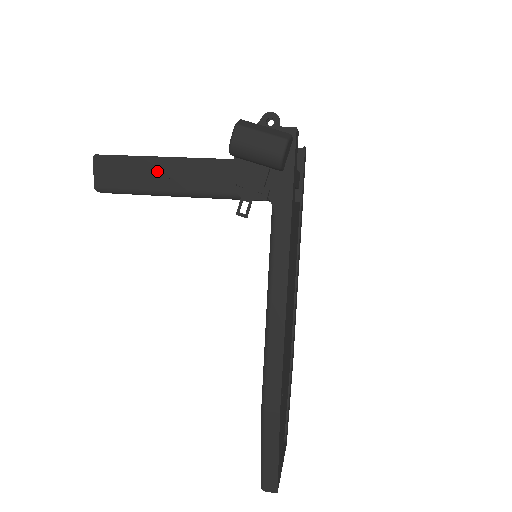
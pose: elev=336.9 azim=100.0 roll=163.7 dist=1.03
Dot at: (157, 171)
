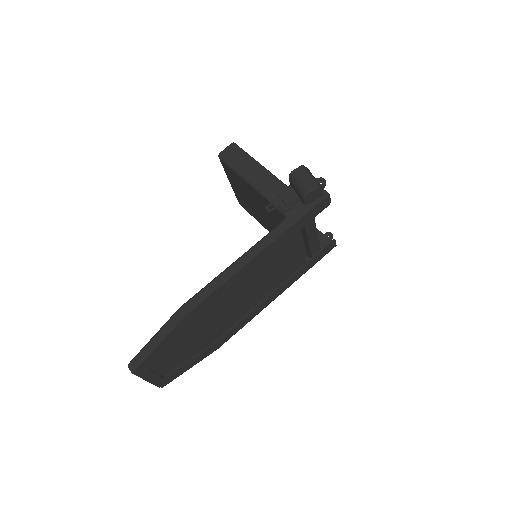
Dot at: (252, 167)
